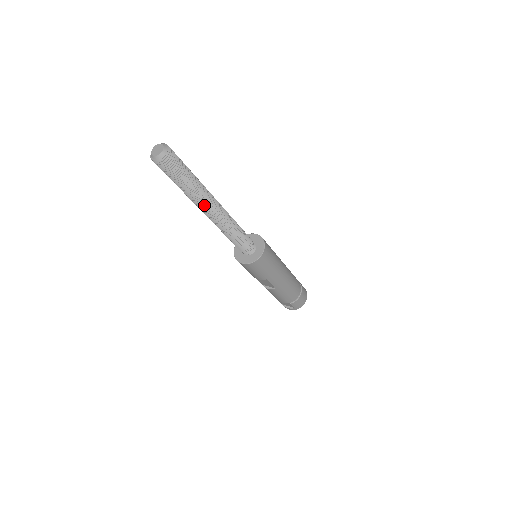
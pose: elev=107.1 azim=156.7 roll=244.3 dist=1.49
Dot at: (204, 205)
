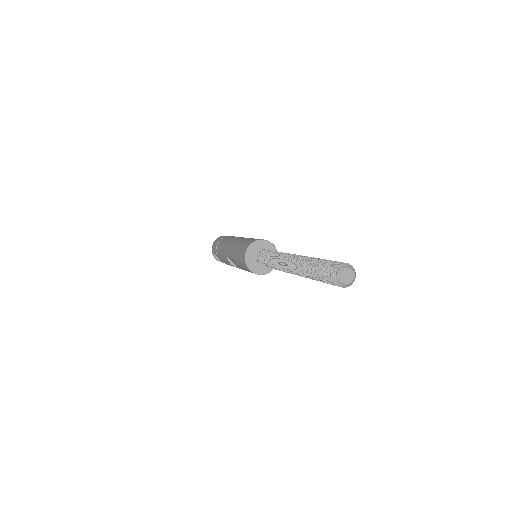
Dot at: occluded
